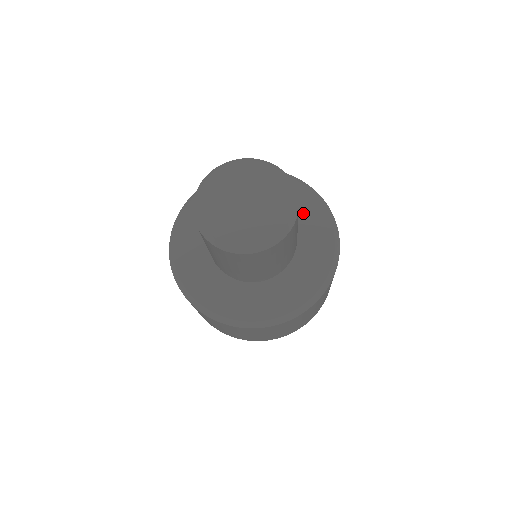
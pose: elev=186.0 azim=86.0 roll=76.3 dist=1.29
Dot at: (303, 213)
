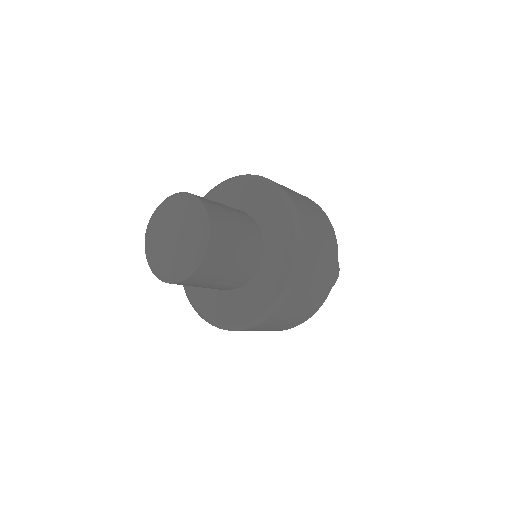
Dot at: (274, 226)
